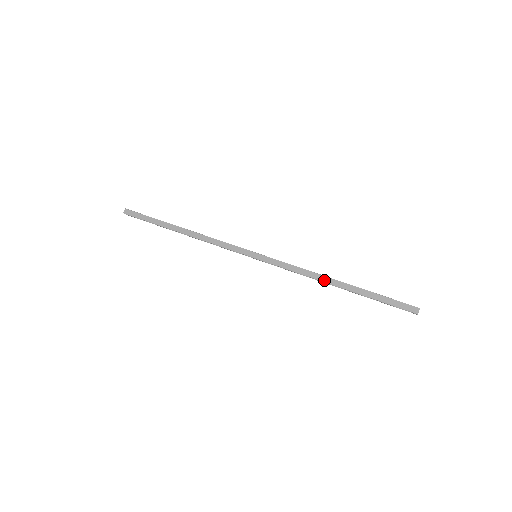
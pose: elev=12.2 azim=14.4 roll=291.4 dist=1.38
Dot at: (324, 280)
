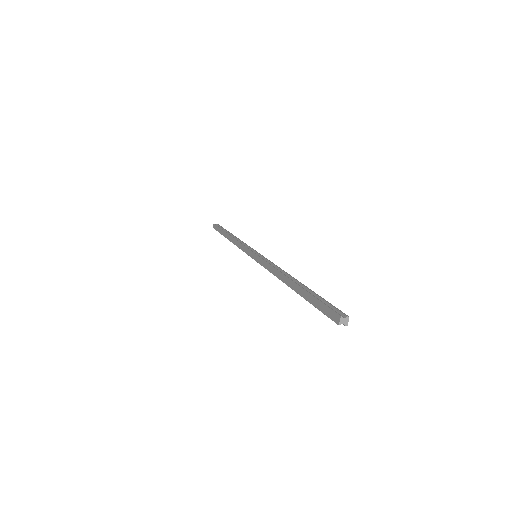
Dot at: (282, 279)
